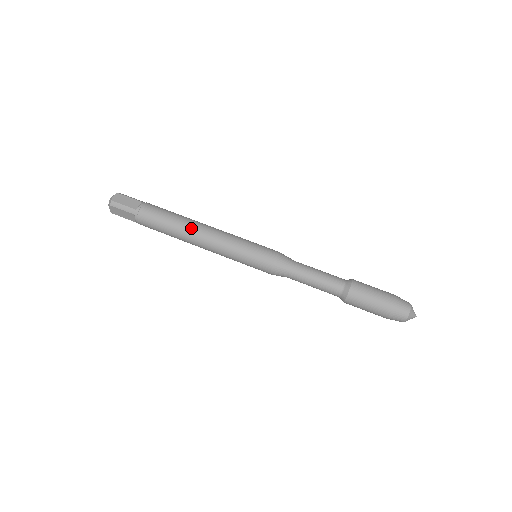
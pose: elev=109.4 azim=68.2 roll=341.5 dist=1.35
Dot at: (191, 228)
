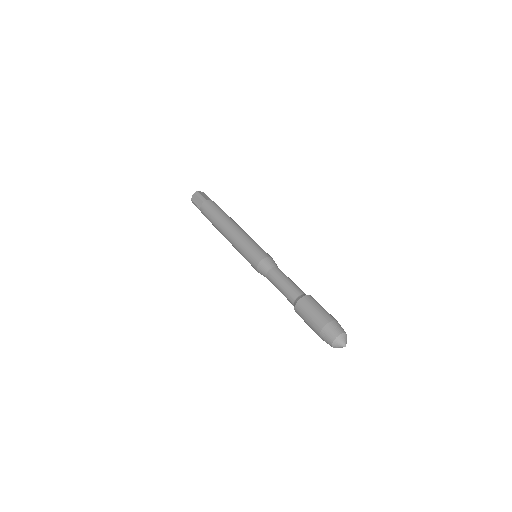
Dot at: (229, 220)
